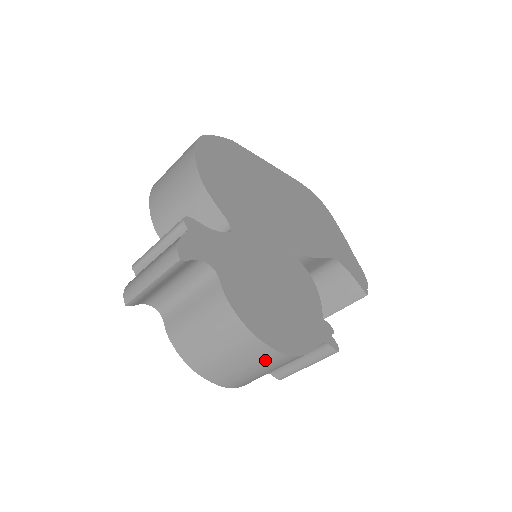
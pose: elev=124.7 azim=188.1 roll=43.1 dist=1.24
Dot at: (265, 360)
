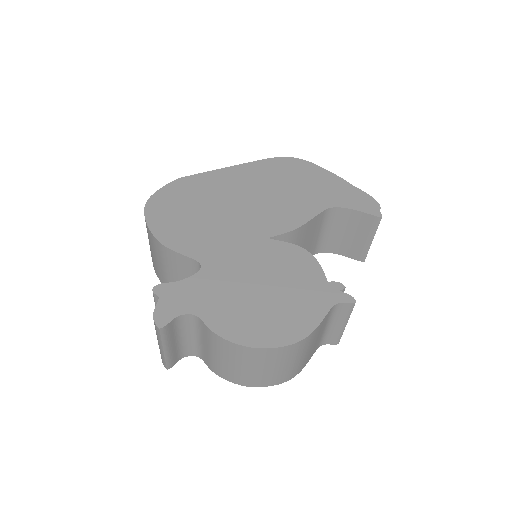
Dot at: (281, 356)
